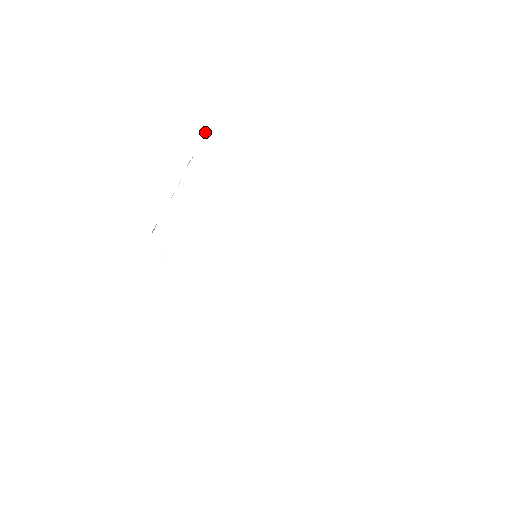
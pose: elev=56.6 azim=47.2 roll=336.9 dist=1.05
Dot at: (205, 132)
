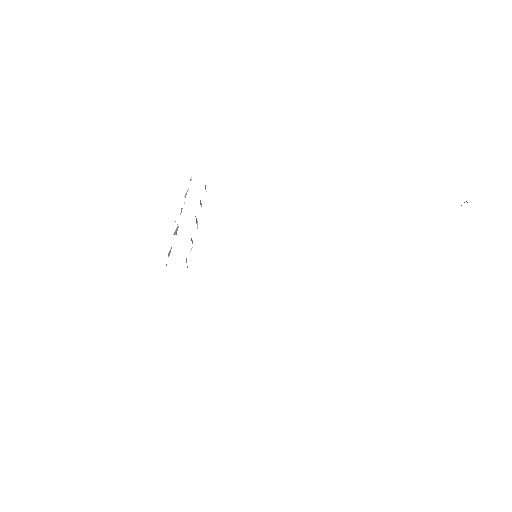
Dot at: occluded
